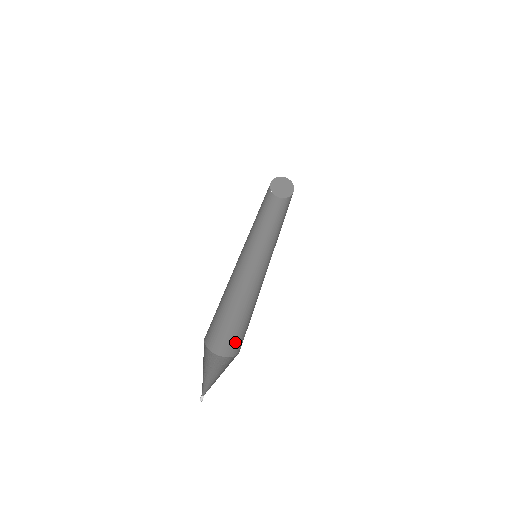
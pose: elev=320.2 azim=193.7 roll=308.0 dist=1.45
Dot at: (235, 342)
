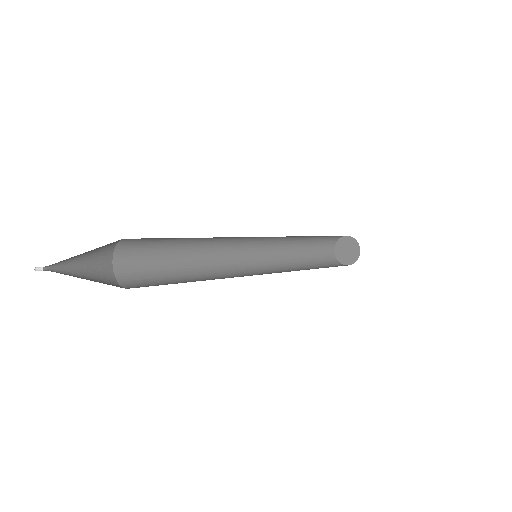
Dot at: occluded
